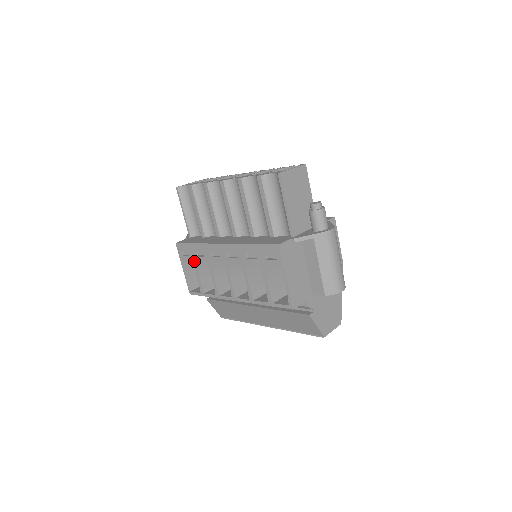
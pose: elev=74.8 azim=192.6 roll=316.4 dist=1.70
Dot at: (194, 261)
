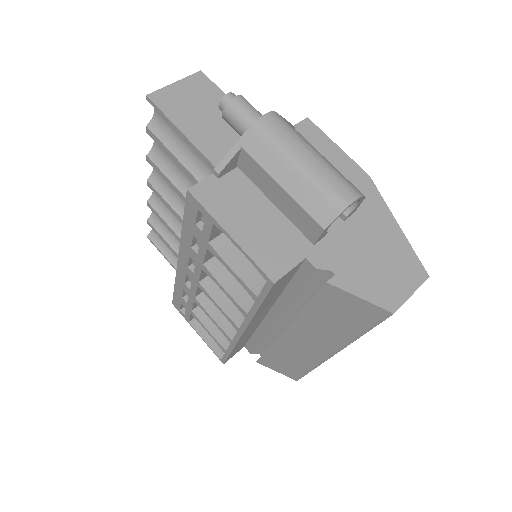
Dot at: (191, 312)
